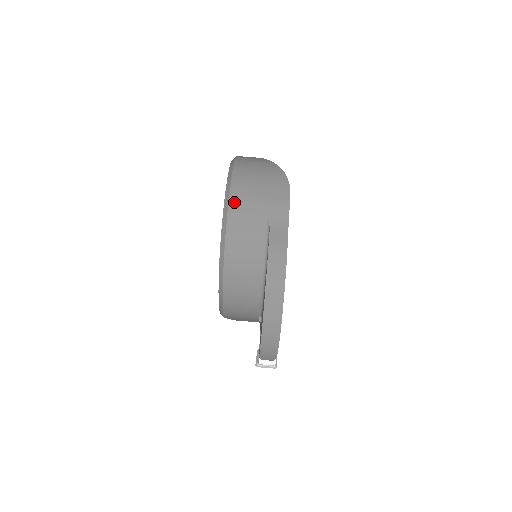
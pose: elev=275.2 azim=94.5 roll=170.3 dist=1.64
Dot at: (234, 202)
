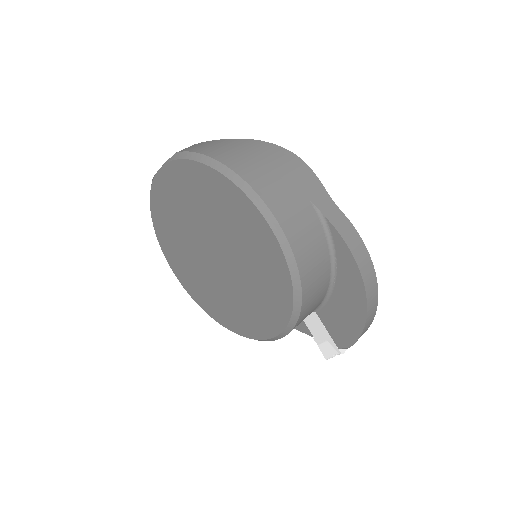
Dot at: (276, 208)
